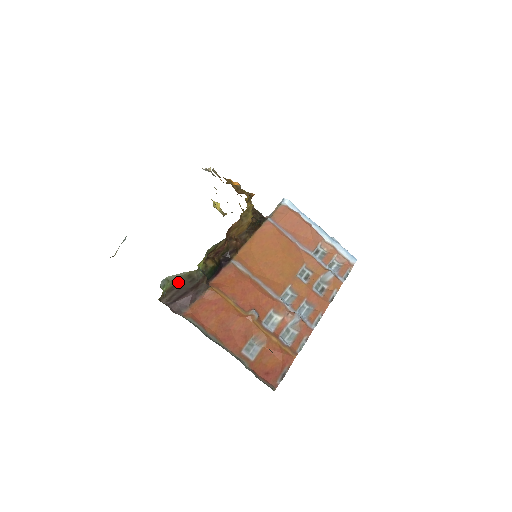
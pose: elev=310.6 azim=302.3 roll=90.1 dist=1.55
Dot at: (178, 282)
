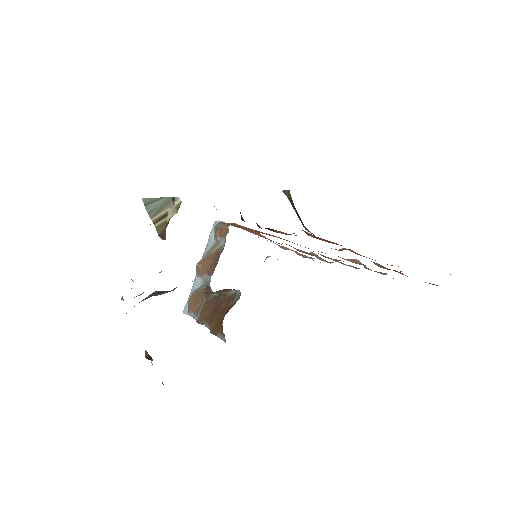
Dot at: (290, 202)
